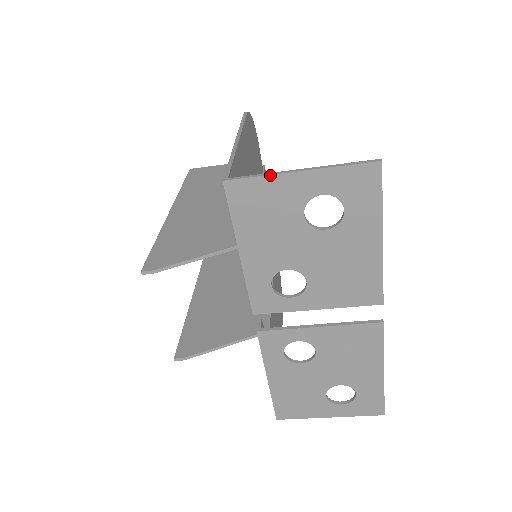
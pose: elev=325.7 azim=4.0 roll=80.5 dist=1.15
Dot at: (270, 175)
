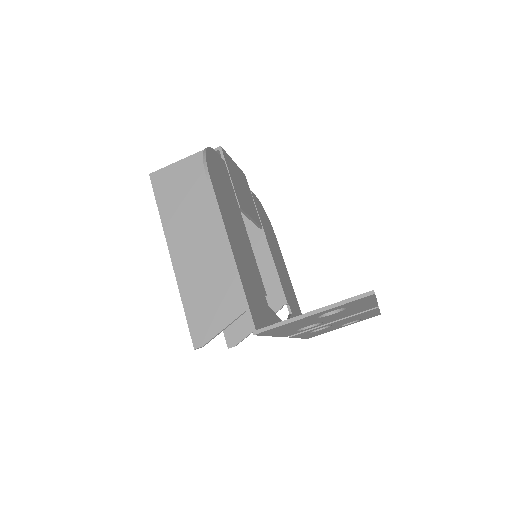
Dot at: (289, 323)
